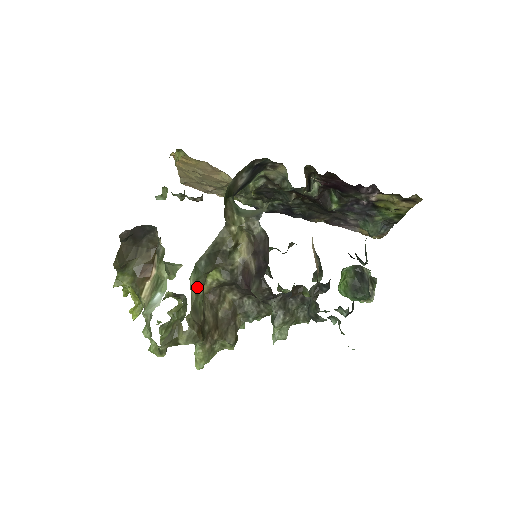
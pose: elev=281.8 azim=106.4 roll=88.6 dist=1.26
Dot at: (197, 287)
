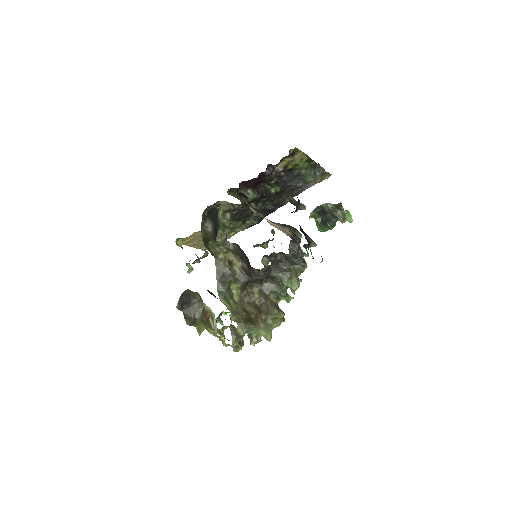
Dot at: (227, 301)
